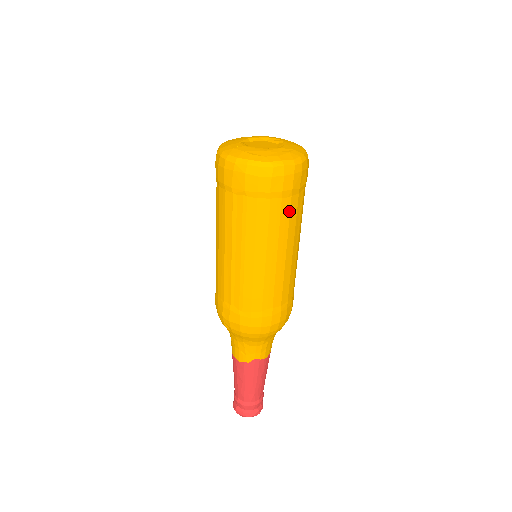
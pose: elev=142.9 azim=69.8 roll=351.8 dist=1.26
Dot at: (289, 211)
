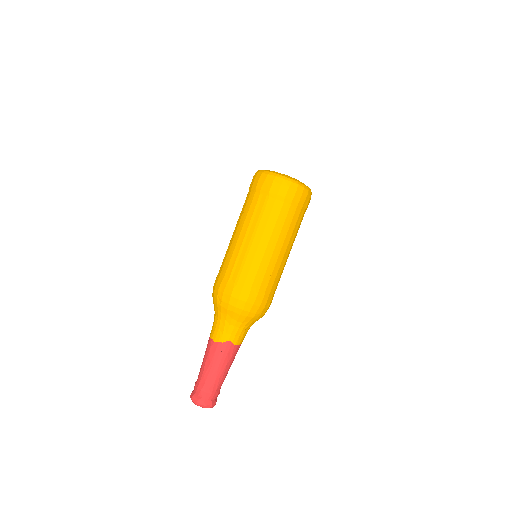
Dot at: (292, 218)
